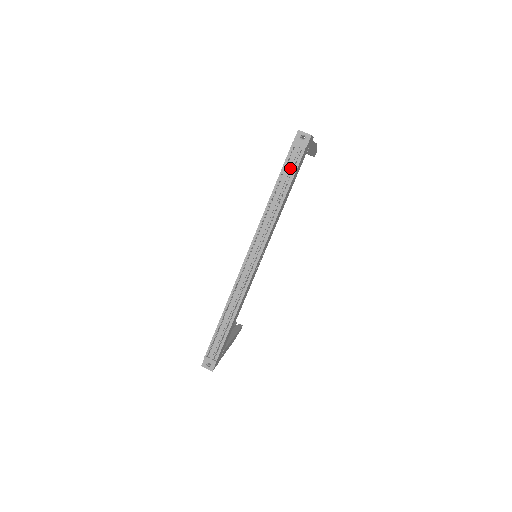
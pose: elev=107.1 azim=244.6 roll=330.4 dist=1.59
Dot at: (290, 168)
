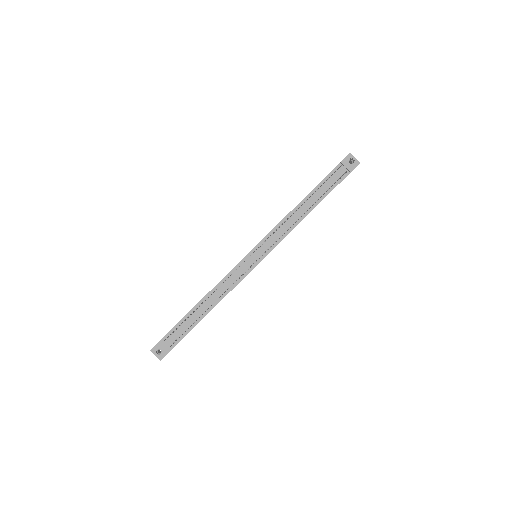
Dot at: (330, 183)
